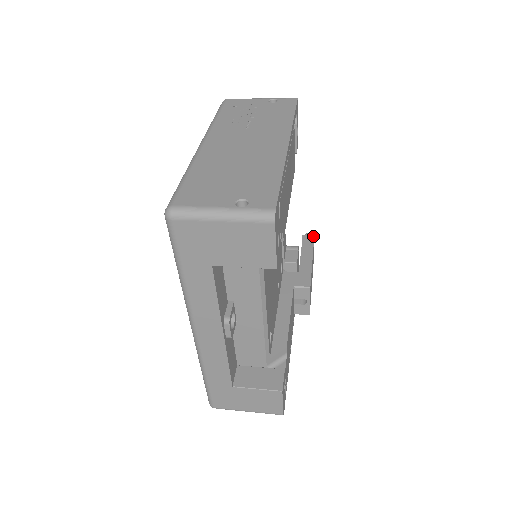
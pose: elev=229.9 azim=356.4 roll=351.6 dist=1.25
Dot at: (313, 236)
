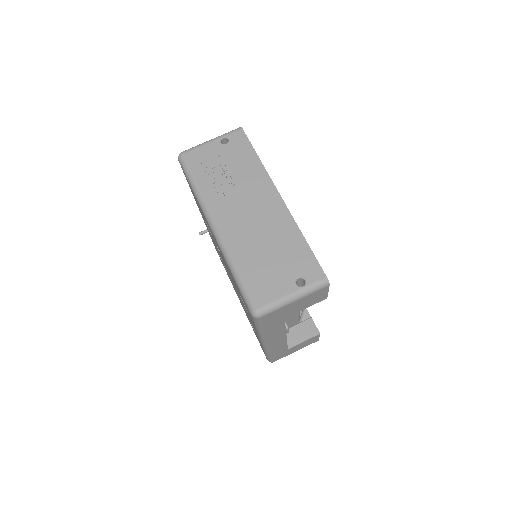
Dot at: occluded
